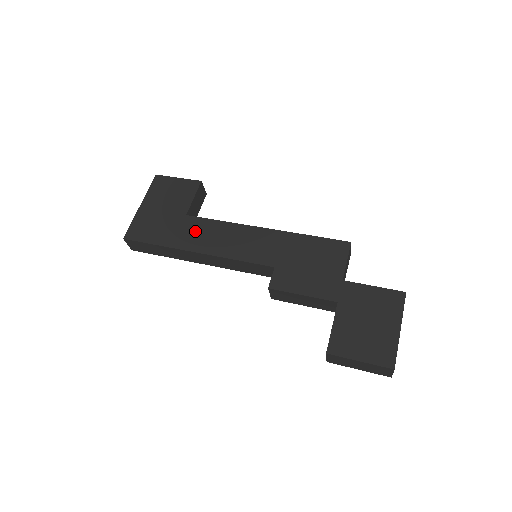
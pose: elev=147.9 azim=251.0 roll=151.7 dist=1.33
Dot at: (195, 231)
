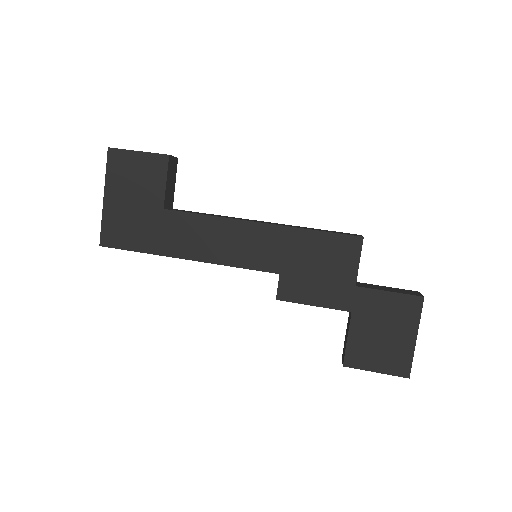
Dot at: (180, 231)
